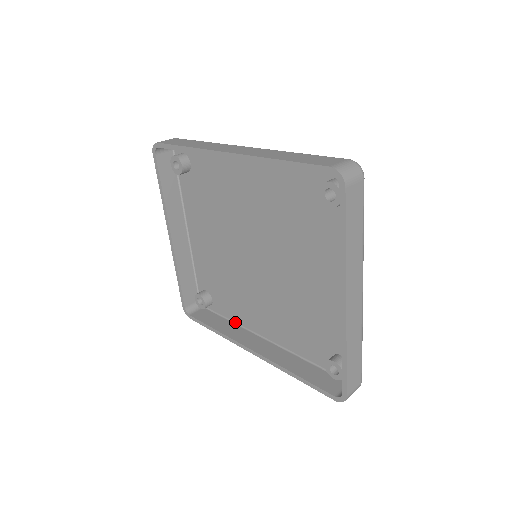
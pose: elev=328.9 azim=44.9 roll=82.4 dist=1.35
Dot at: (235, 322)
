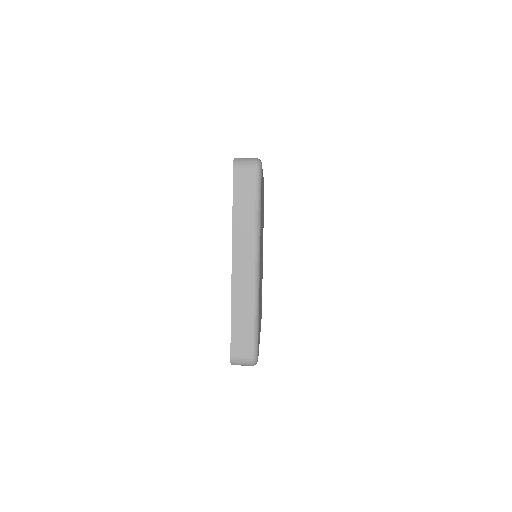
Dot at: occluded
